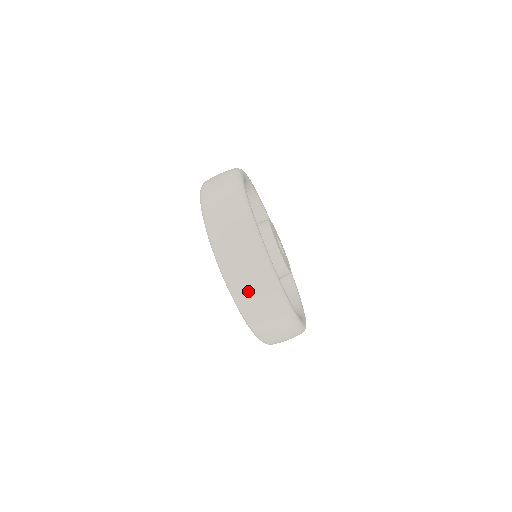
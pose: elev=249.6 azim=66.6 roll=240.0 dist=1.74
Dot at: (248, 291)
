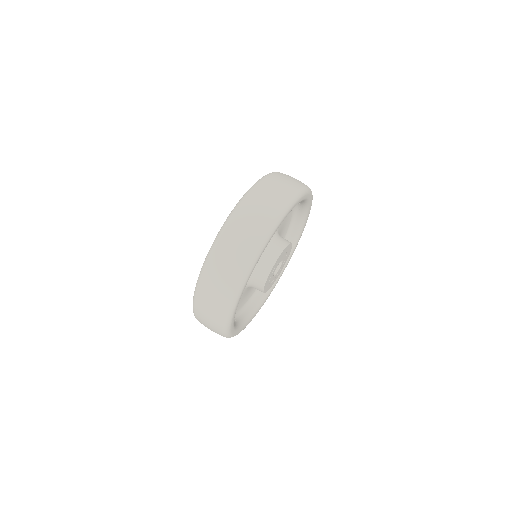
Dot at: (212, 283)
